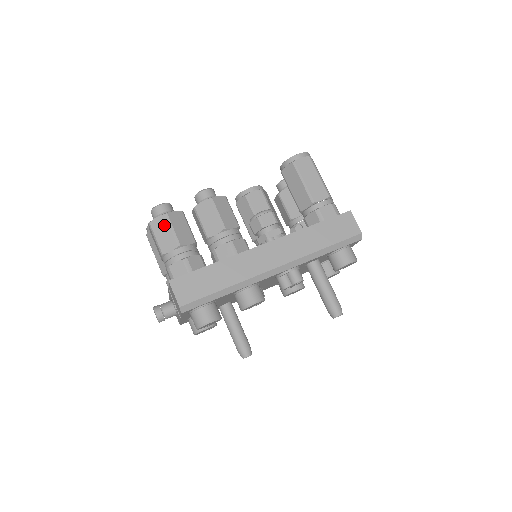
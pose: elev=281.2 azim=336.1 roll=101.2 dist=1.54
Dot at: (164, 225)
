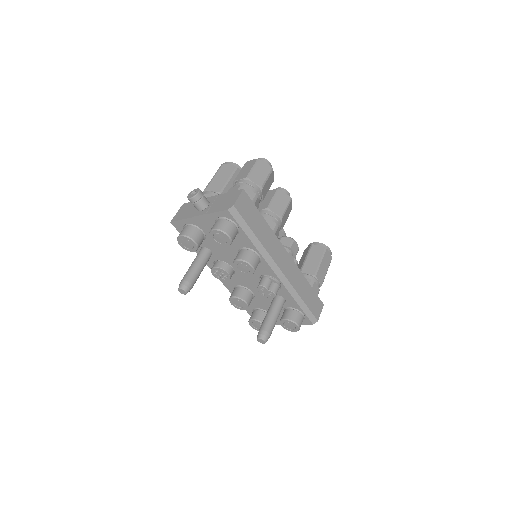
Dot at: (266, 170)
